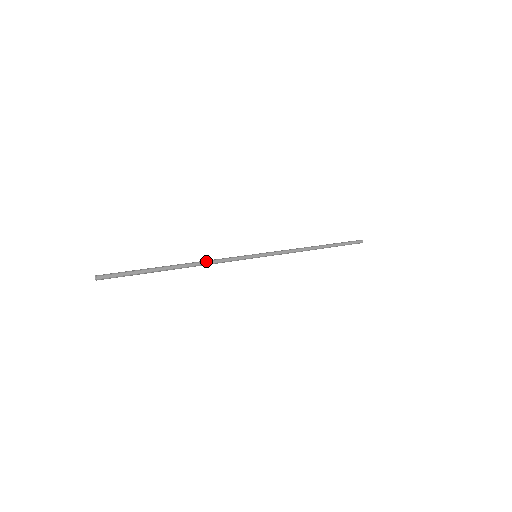
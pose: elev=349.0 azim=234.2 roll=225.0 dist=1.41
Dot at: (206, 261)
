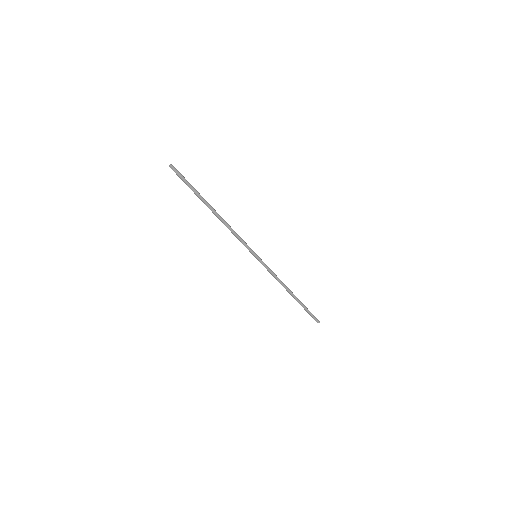
Dot at: (229, 225)
